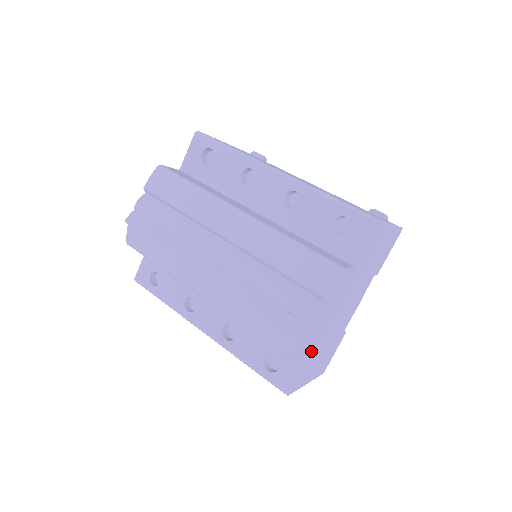
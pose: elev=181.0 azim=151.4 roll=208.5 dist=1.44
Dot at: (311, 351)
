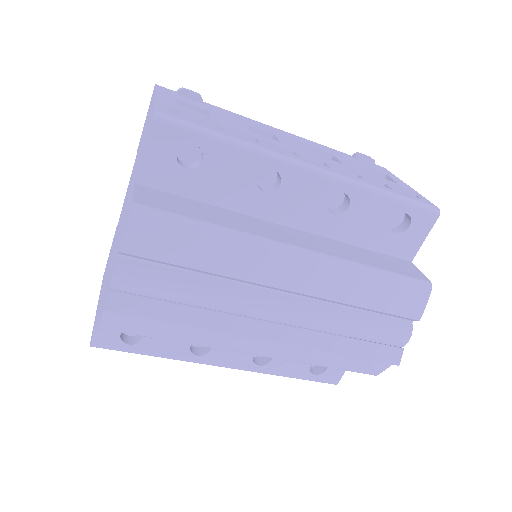
Dot at: occluded
